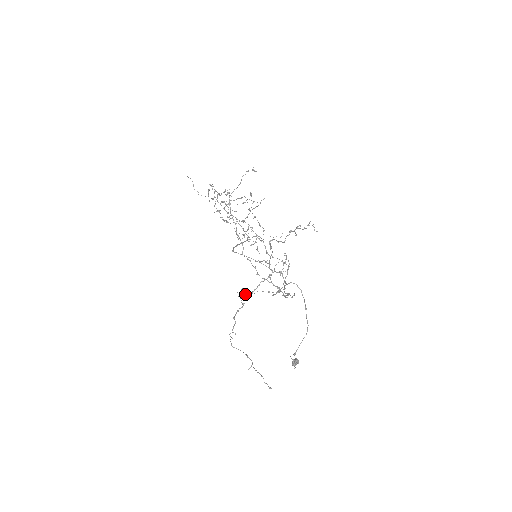
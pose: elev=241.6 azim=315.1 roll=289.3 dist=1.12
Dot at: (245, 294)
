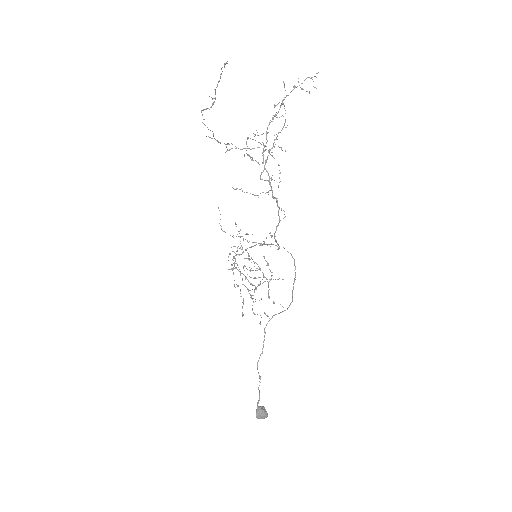
Dot at: occluded
